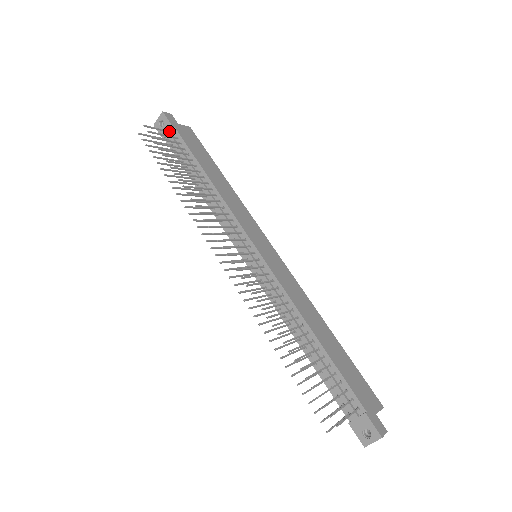
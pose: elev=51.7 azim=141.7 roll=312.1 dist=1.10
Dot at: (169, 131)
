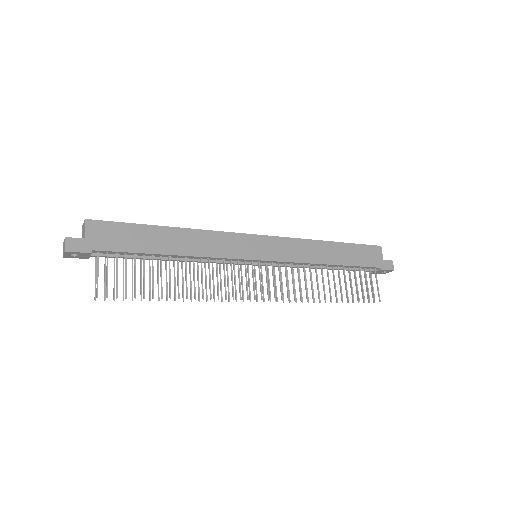
Dot at: (98, 260)
